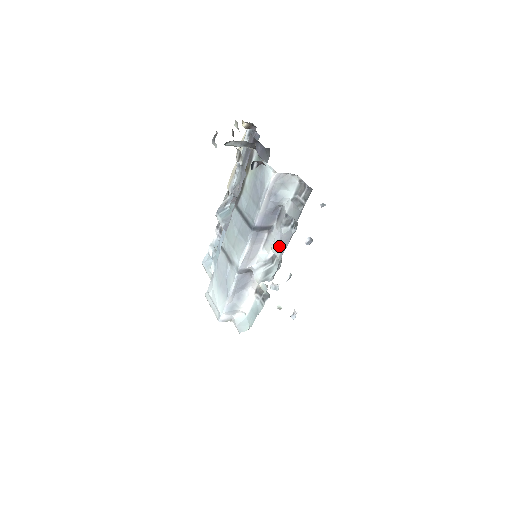
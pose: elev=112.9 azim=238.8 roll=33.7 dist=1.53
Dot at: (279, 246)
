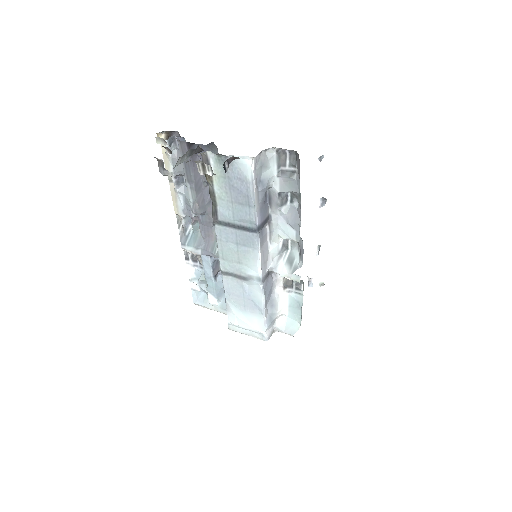
Dot at: (289, 229)
